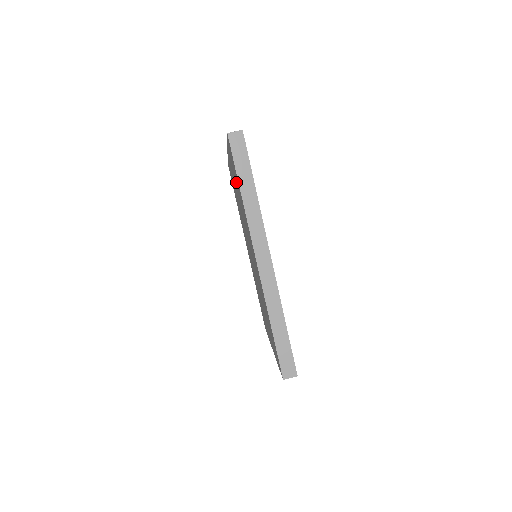
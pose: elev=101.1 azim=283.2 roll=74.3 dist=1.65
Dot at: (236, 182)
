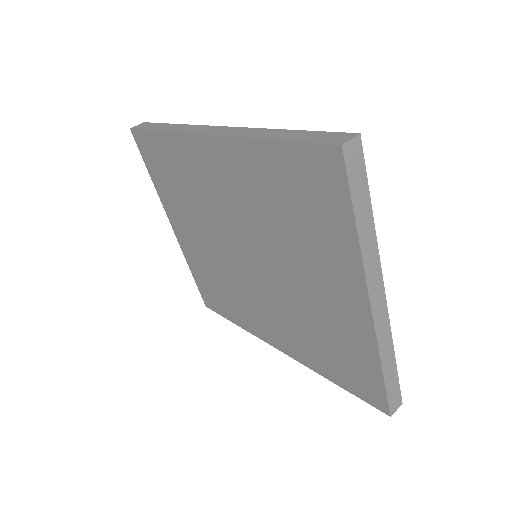
Dot at: (172, 182)
